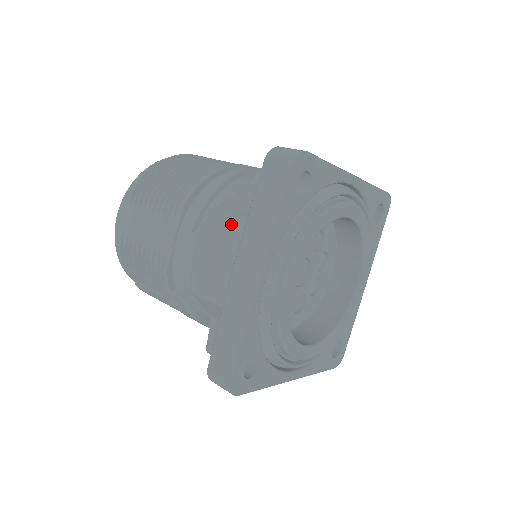
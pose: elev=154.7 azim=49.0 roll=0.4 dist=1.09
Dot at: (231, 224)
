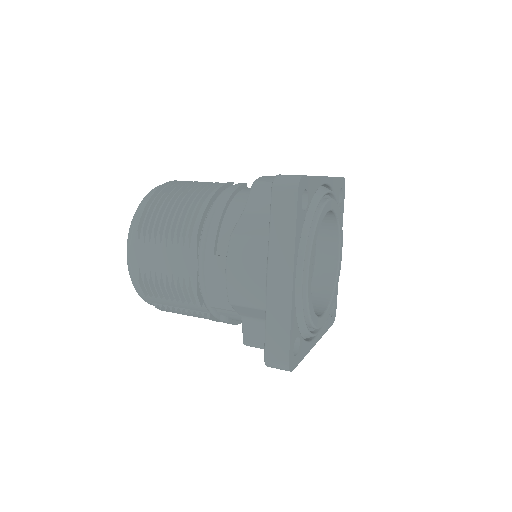
Dot at: (253, 244)
